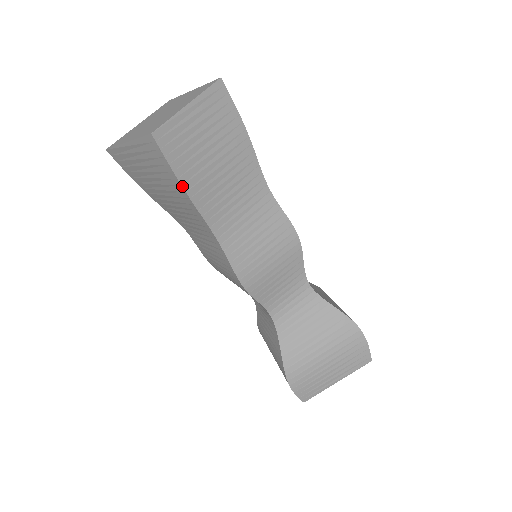
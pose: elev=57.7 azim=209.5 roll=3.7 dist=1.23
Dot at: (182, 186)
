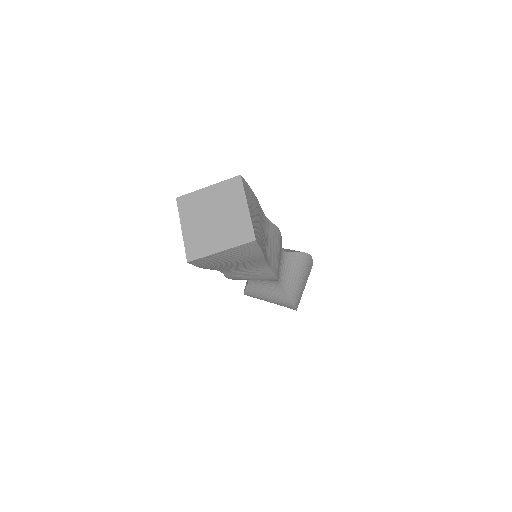
Dot at: (263, 254)
